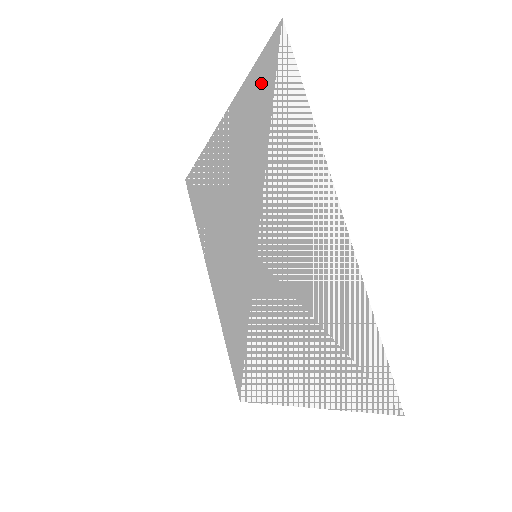
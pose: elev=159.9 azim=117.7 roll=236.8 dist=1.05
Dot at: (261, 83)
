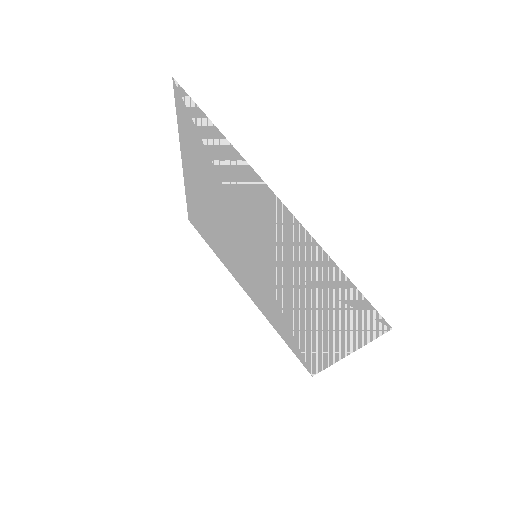
Dot at: (340, 285)
